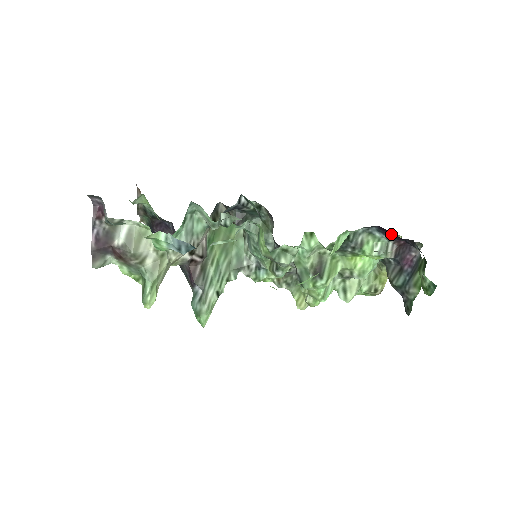
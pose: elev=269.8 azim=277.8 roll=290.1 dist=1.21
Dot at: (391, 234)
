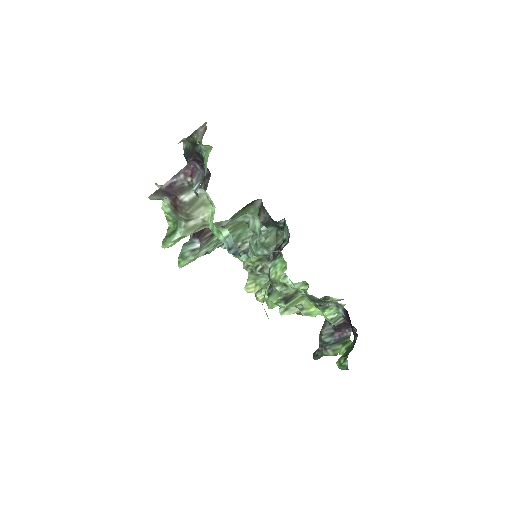
Dot at: (349, 319)
